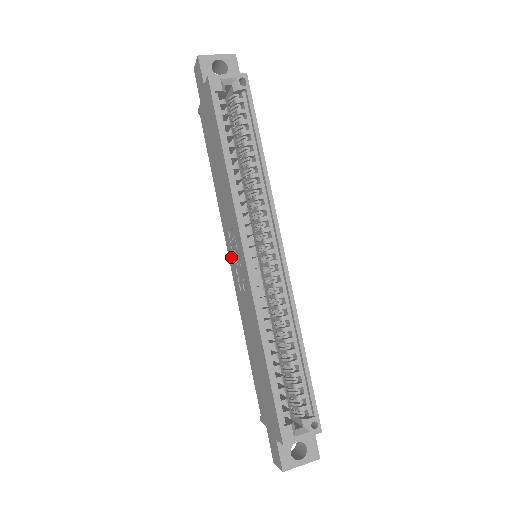
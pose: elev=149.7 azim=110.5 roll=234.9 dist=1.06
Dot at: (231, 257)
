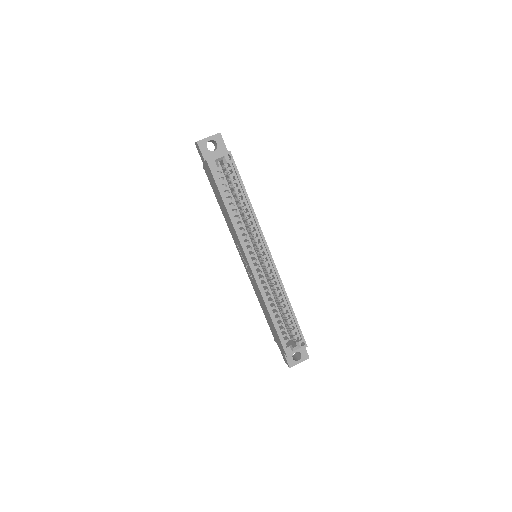
Dot at: (241, 257)
